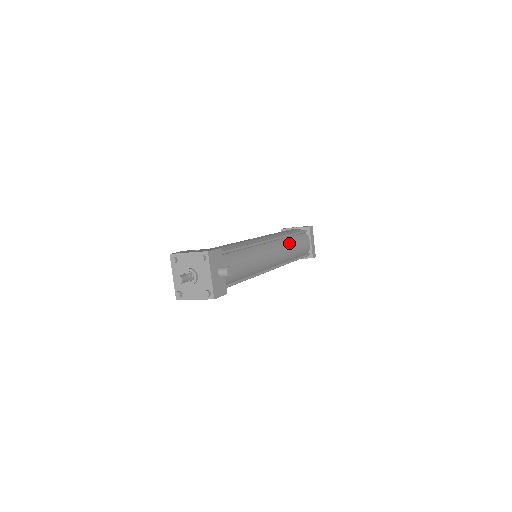
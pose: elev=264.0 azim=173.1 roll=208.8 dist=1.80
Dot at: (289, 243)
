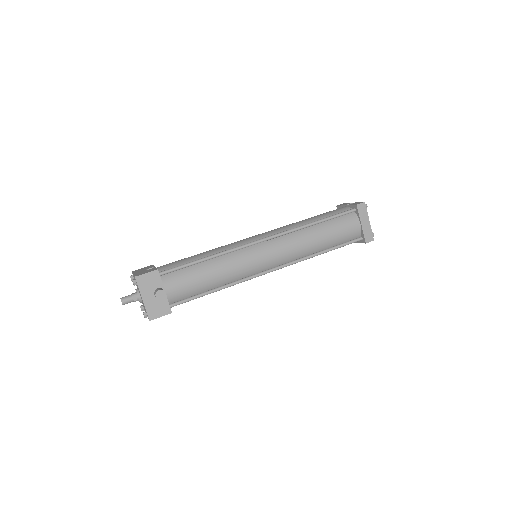
Dot at: (306, 235)
